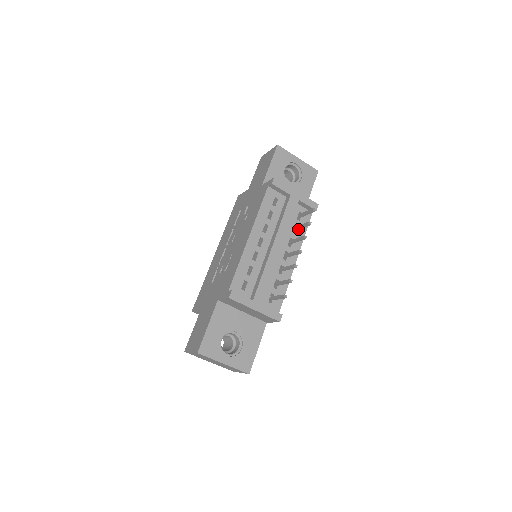
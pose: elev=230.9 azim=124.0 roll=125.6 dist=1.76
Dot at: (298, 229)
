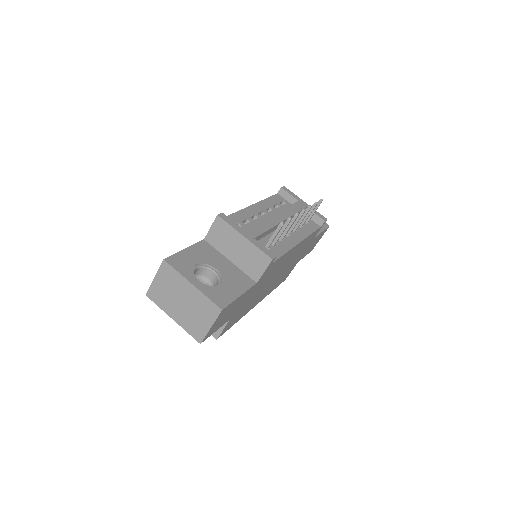
Dot at: (304, 221)
